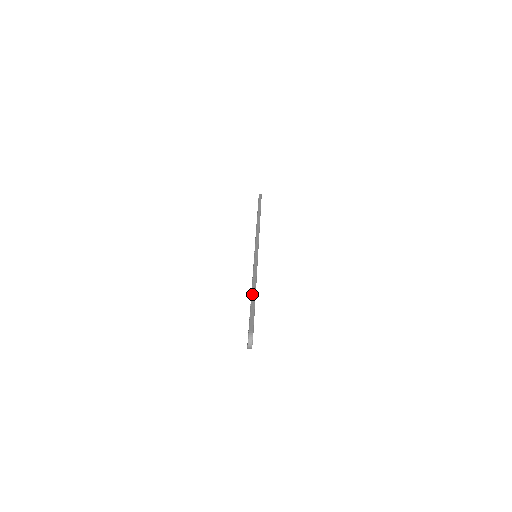
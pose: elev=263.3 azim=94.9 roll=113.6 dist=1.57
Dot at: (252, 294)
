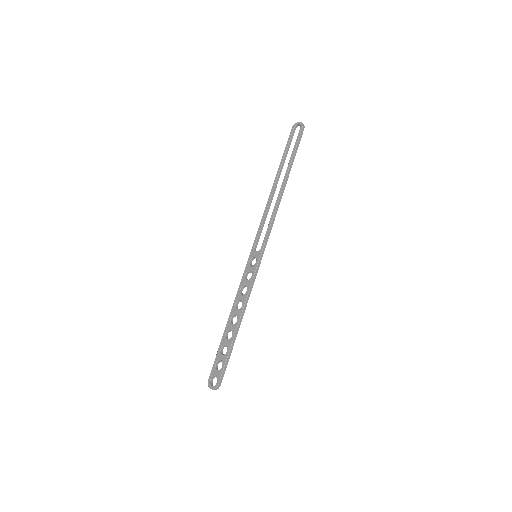
Dot at: (236, 333)
